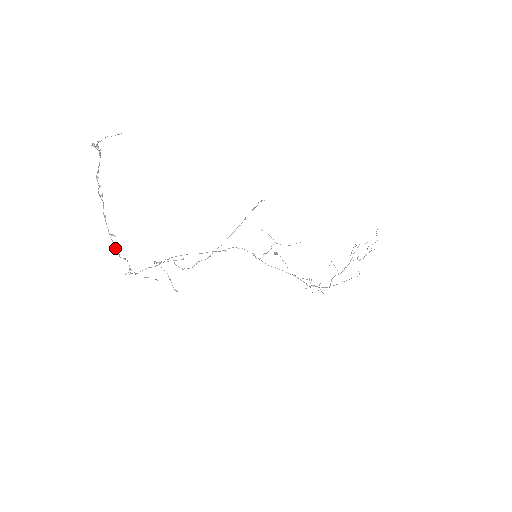
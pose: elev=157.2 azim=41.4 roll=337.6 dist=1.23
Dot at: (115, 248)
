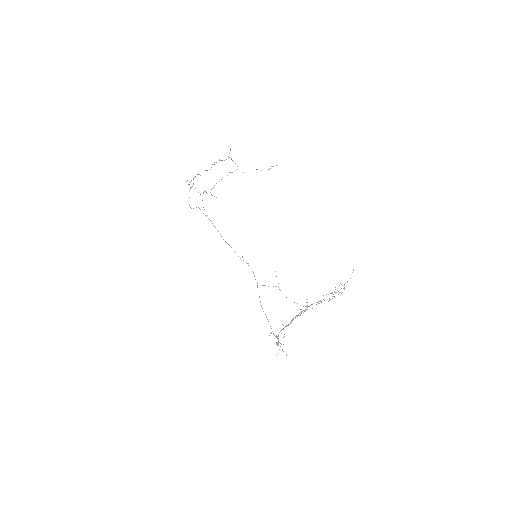
Dot at: (195, 176)
